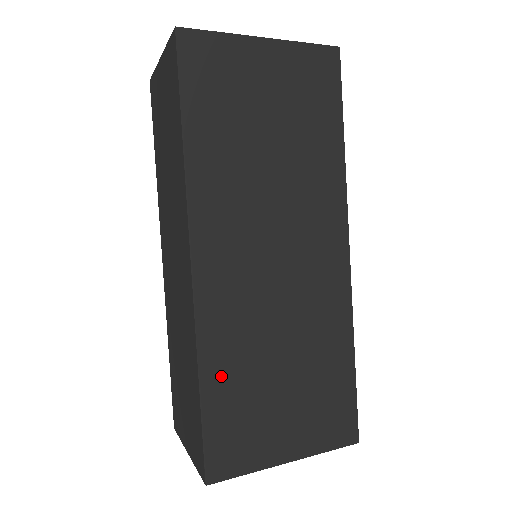
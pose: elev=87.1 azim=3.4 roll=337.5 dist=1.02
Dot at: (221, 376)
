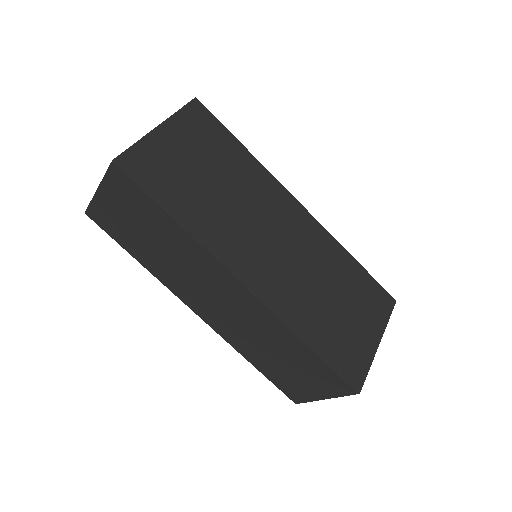
Dot at: (313, 331)
